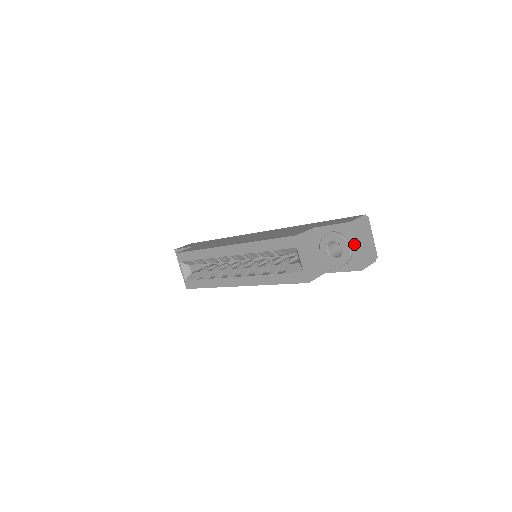
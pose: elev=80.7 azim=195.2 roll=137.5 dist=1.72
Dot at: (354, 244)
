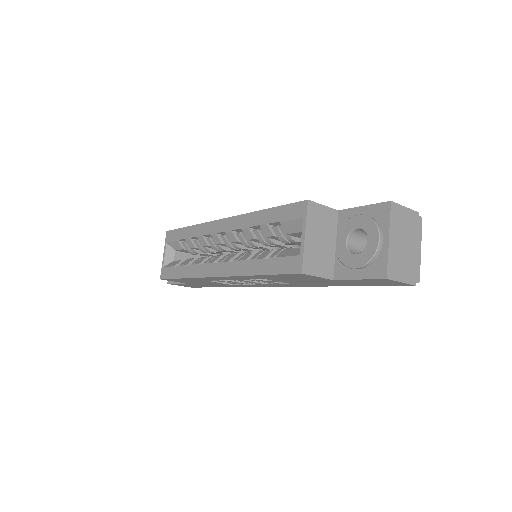
Dot at: (387, 235)
